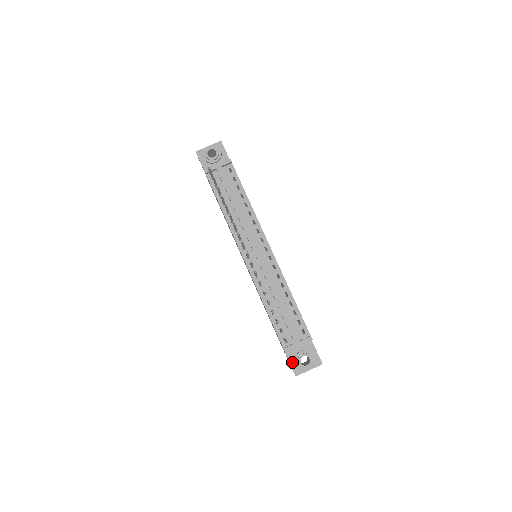
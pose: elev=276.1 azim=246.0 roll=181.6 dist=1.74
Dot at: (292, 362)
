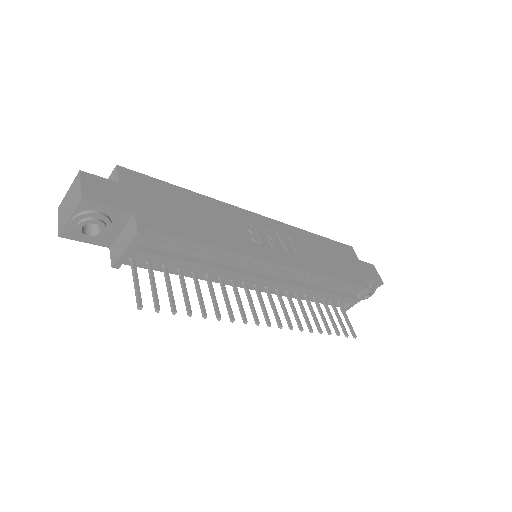
Dot at: occluded
